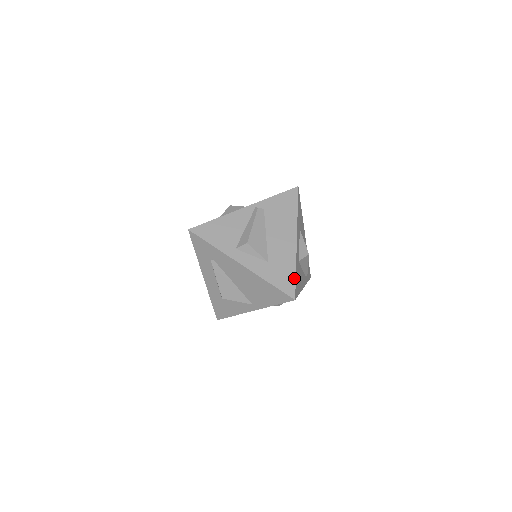
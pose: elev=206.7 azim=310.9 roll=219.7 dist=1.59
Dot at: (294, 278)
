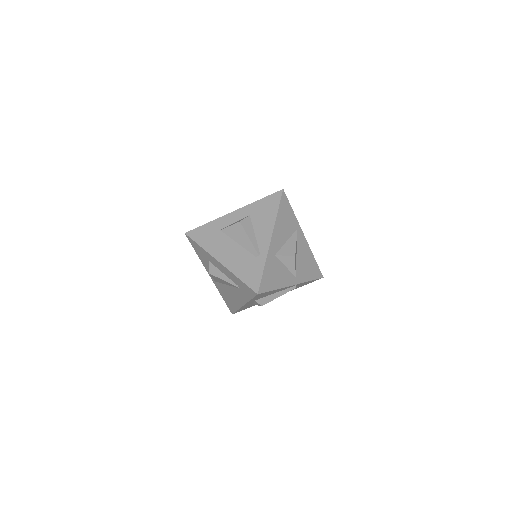
Dot at: occluded
